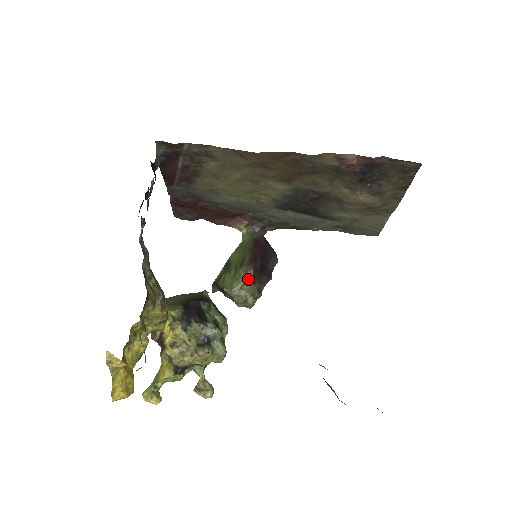
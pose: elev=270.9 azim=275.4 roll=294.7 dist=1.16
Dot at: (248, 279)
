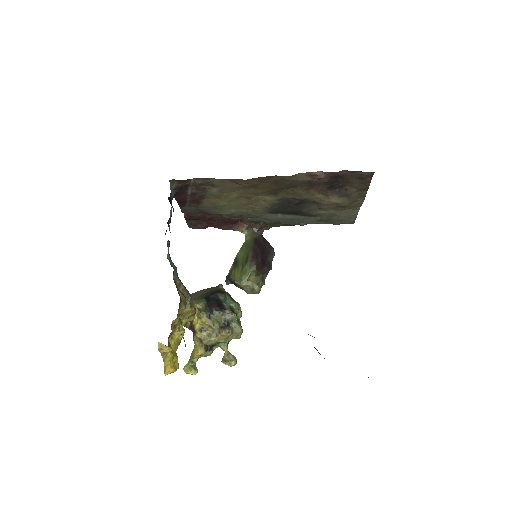
Dot at: (253, 272)
